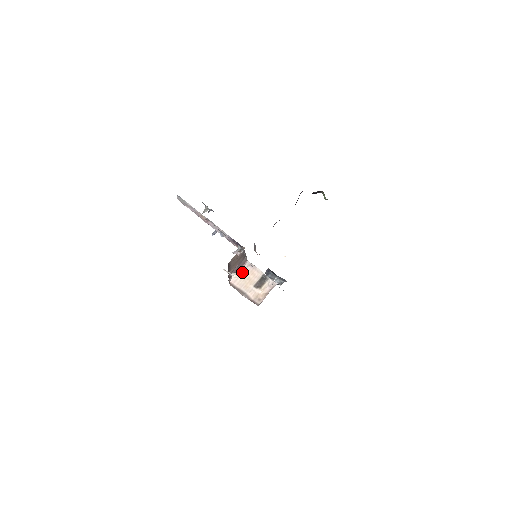
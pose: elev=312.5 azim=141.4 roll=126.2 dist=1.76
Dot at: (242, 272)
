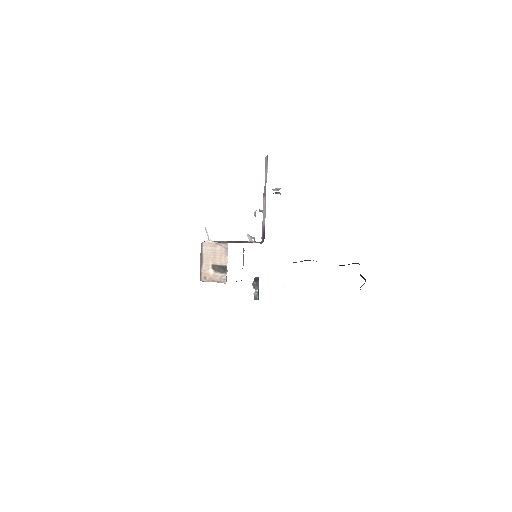
Dot at: (216, 246)
